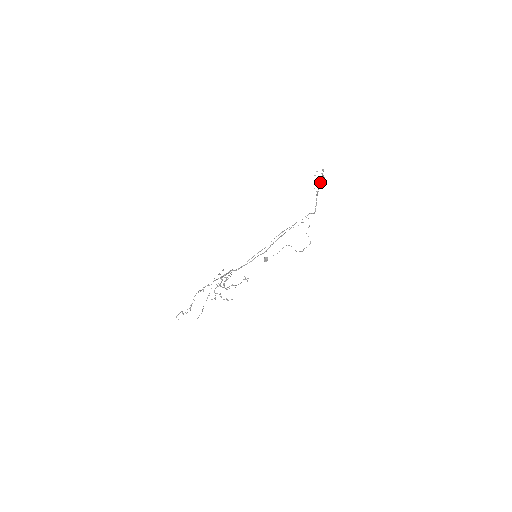
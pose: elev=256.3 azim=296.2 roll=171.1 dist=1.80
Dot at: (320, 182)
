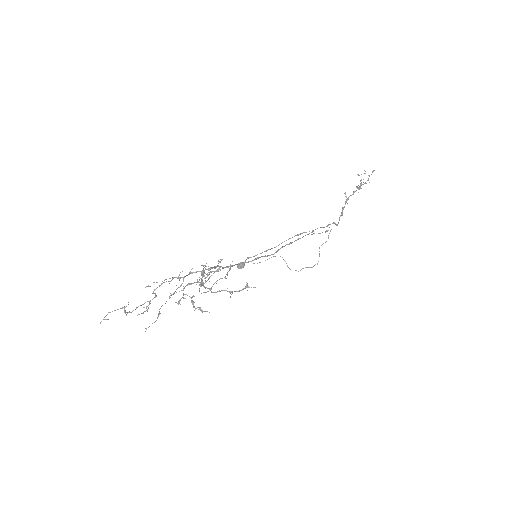
Dot at: (359, 186)
